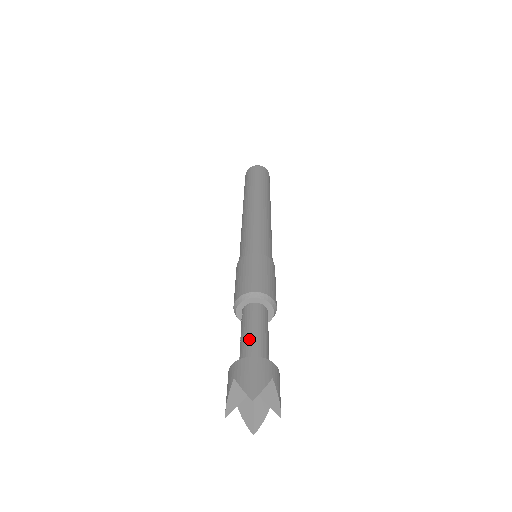
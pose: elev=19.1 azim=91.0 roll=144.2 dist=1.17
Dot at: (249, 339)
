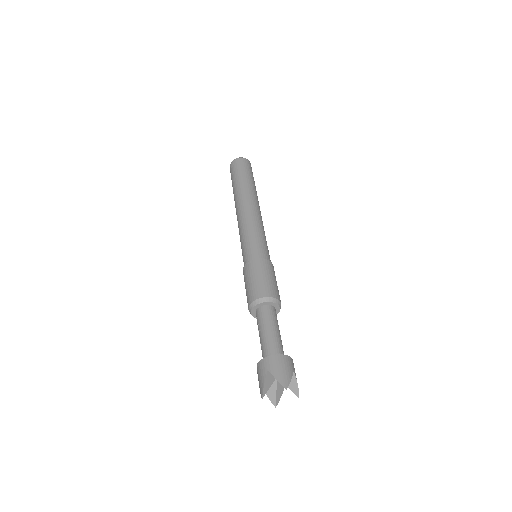
Dot at: (270, 337)
